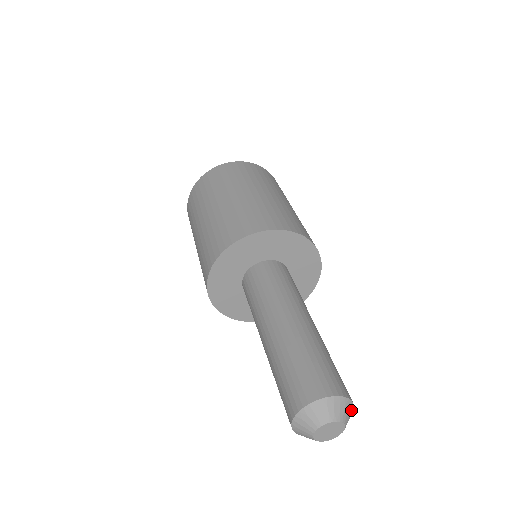
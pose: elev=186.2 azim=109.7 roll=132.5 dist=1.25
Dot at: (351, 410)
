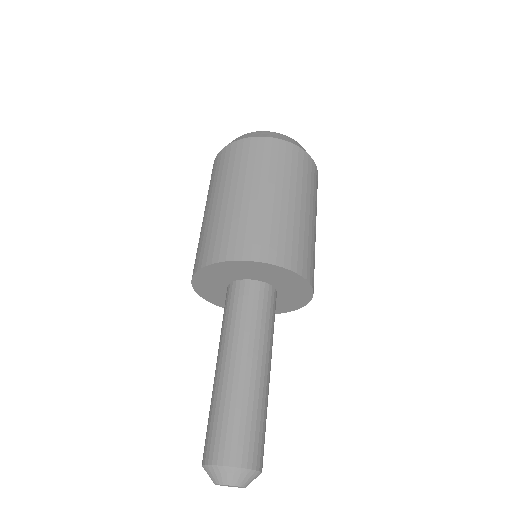
Dot at: occluded
